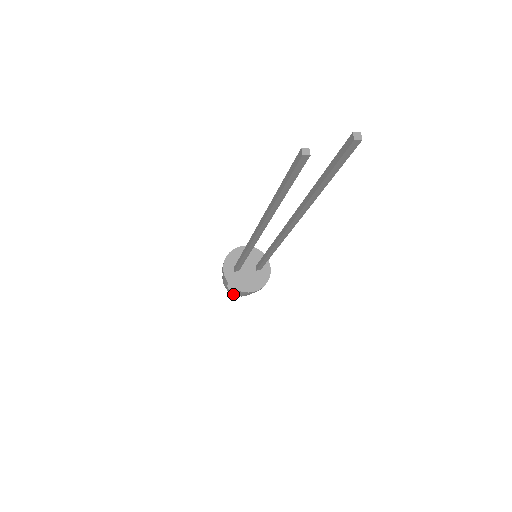
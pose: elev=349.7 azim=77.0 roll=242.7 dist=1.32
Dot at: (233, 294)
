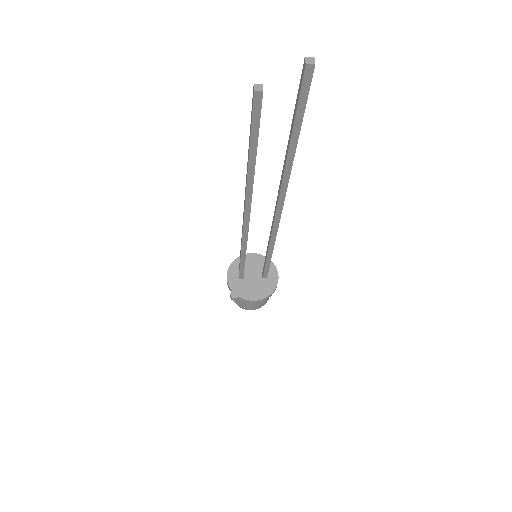
Dot at: (241, 307)
